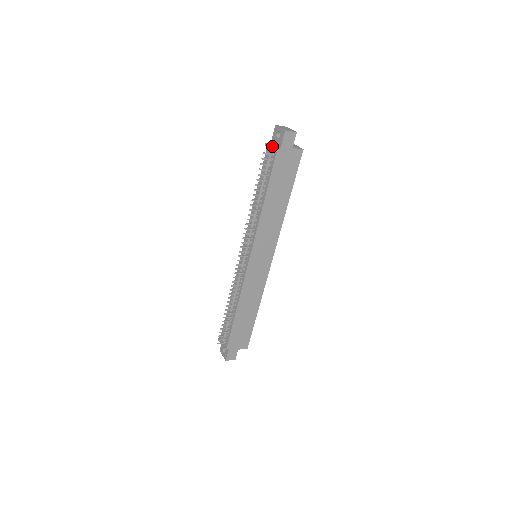
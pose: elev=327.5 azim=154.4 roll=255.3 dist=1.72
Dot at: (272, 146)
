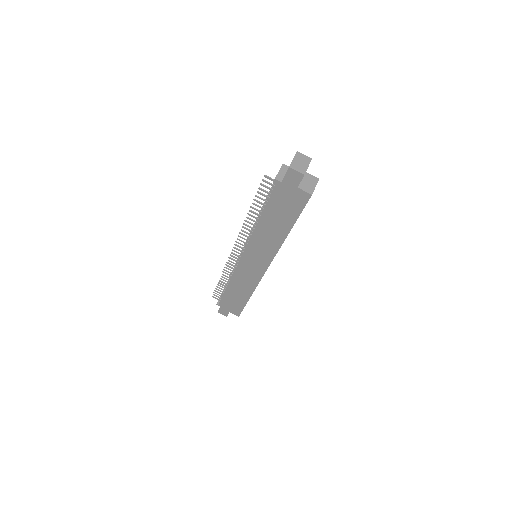
Dot at: (280, 173)
